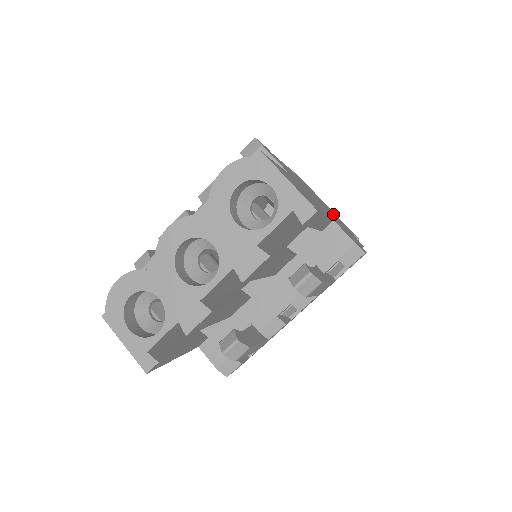
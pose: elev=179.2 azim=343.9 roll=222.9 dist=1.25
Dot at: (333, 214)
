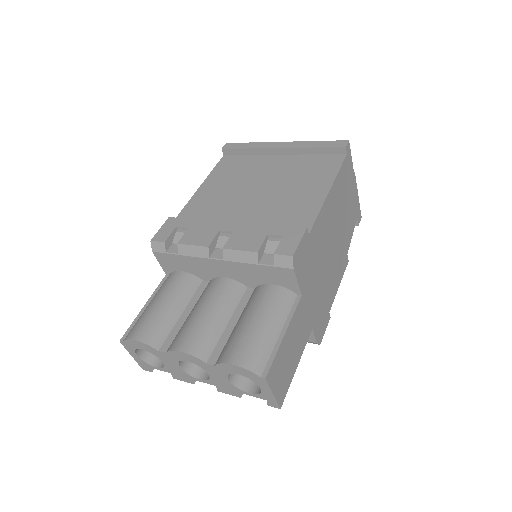
Dot at: (342, 235)
